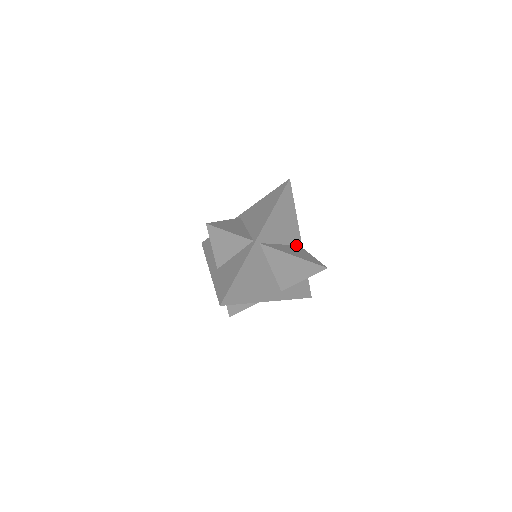
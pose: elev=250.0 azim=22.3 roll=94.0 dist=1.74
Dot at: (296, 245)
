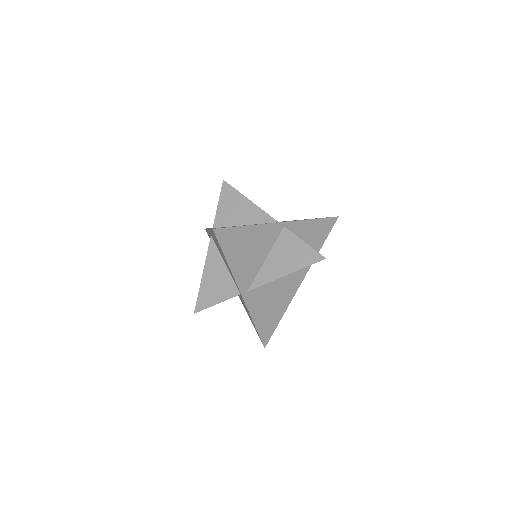
Dot at: (280, 232)
